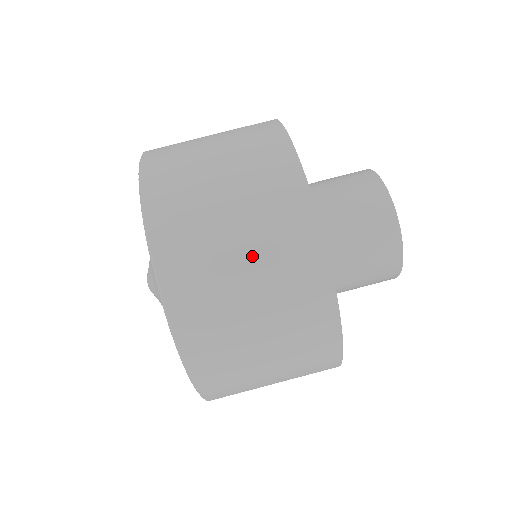
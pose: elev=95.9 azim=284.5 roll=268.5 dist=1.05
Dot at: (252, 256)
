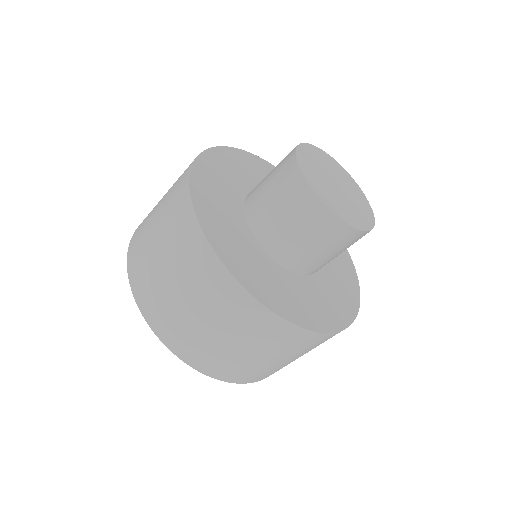
Dot at: (294, 357)
